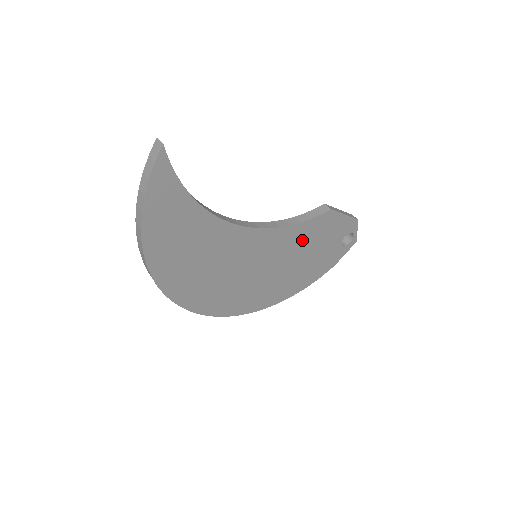
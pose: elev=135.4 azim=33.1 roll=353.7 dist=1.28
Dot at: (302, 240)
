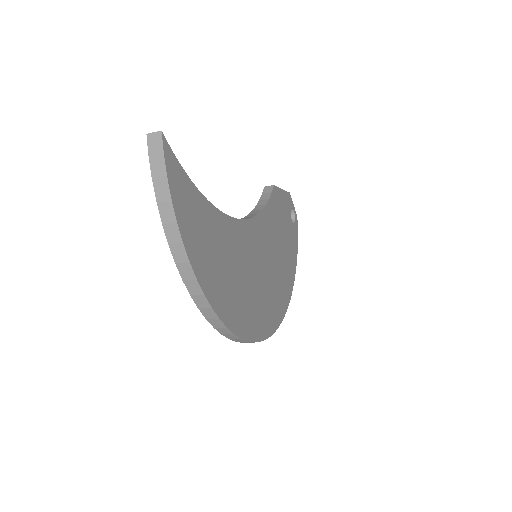
Dot at: (273, 225)
